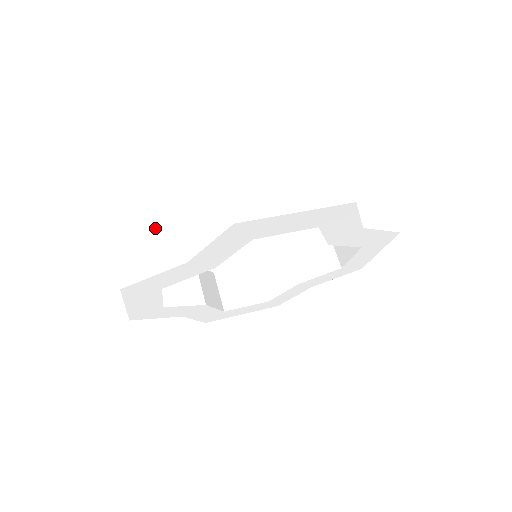
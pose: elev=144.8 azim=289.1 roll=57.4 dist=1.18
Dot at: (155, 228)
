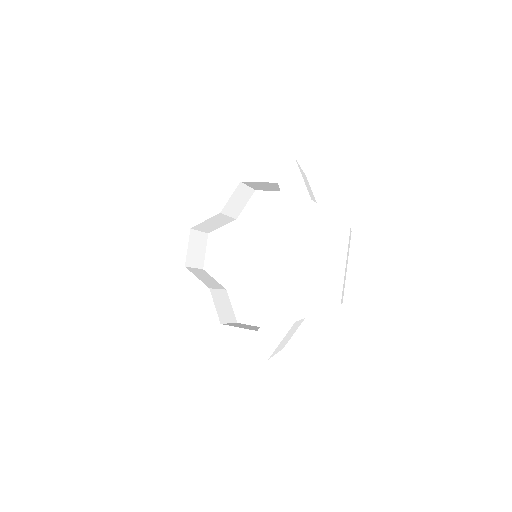
Dot at: occluded
